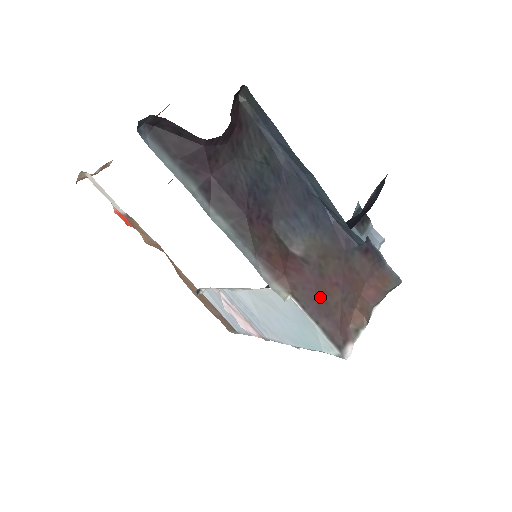
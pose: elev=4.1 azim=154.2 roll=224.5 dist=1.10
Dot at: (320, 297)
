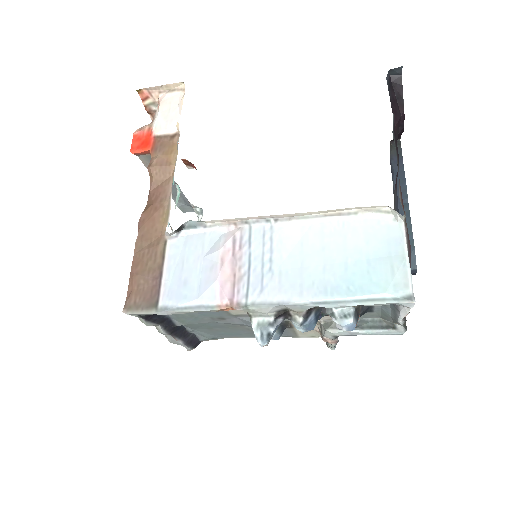
Dot at: occluded
